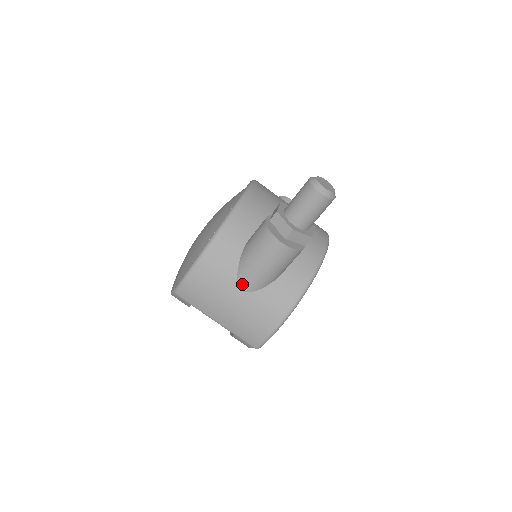
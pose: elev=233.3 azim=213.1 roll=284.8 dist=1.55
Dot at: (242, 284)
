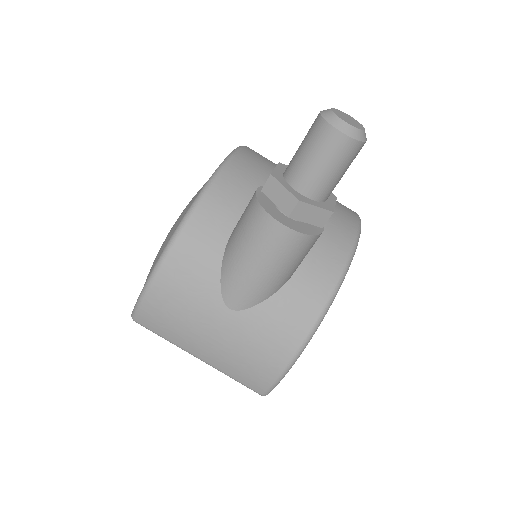
Dot at: (229, 298)
